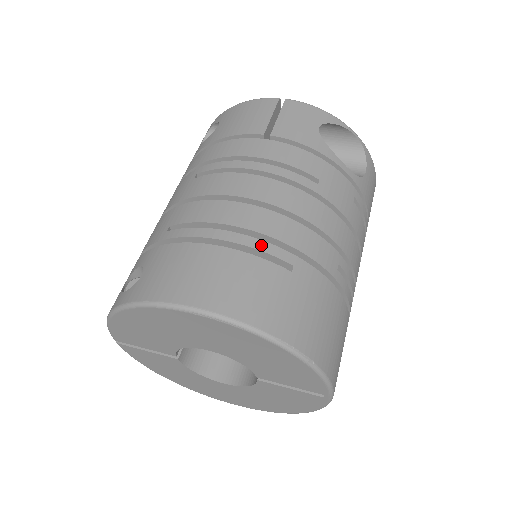
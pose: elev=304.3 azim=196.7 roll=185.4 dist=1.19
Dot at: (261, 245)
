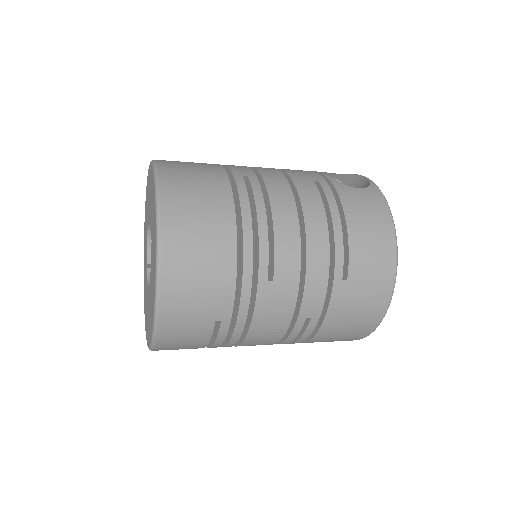
Dot at: occluded
